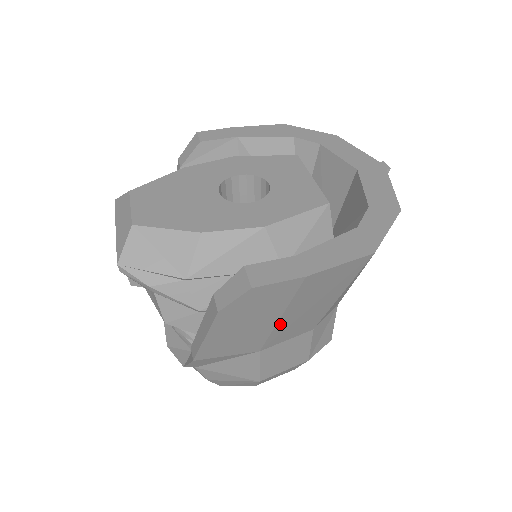
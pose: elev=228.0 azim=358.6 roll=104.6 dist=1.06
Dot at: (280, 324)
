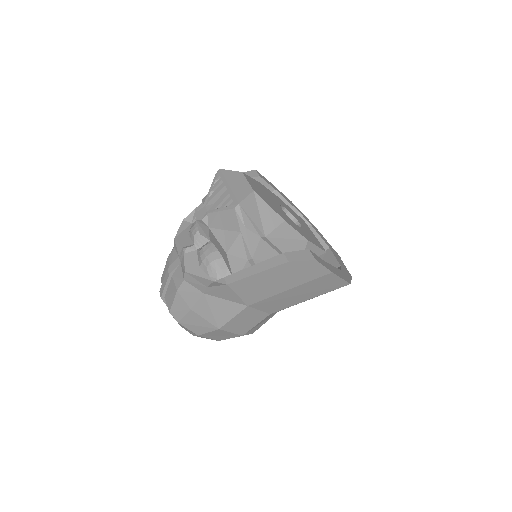
Dot at: (282, 294)
